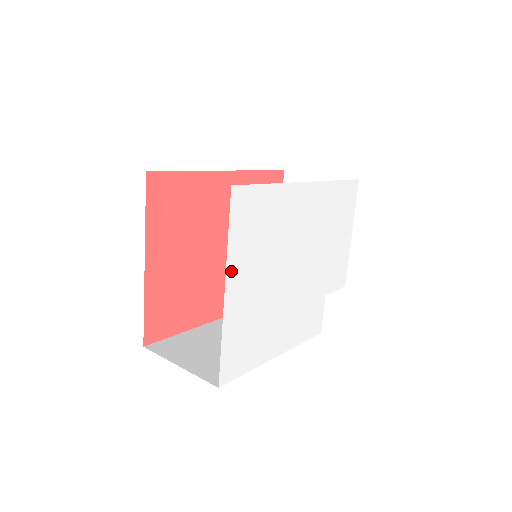
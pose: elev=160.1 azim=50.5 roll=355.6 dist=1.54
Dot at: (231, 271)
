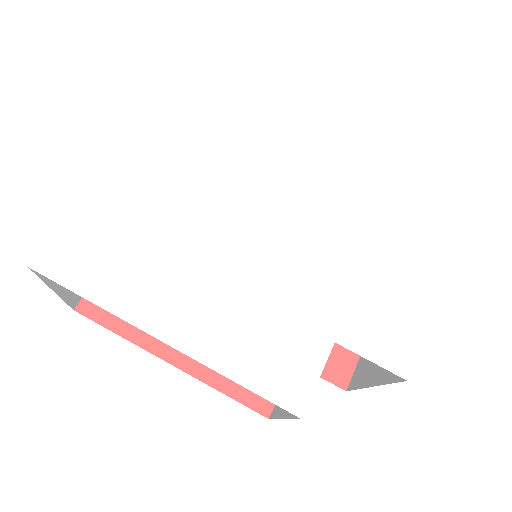
Dot at: (143, 138)
